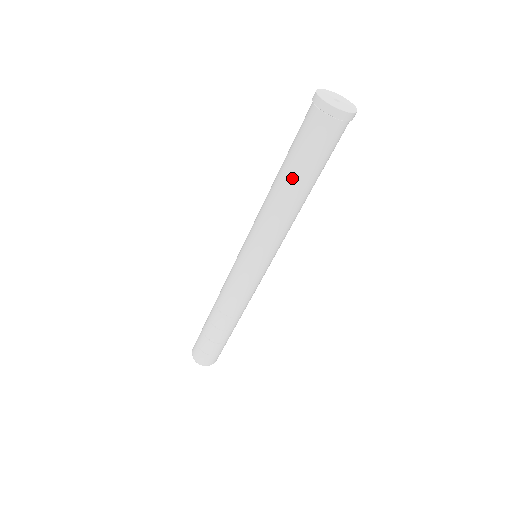
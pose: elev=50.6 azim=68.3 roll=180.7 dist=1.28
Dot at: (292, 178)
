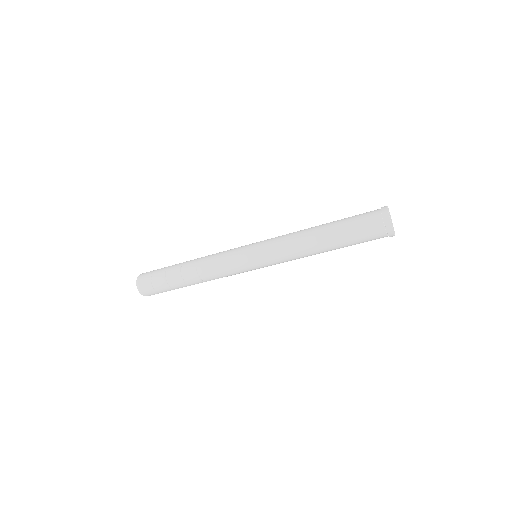
Dot at: (336, 248)
